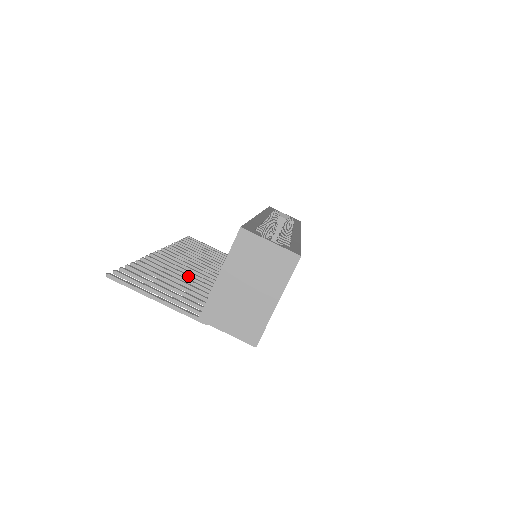
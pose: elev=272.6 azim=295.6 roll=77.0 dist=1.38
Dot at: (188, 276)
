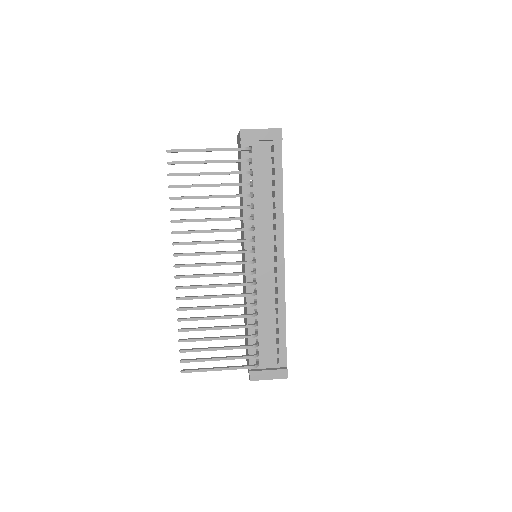
Dot at: (213, 229)
